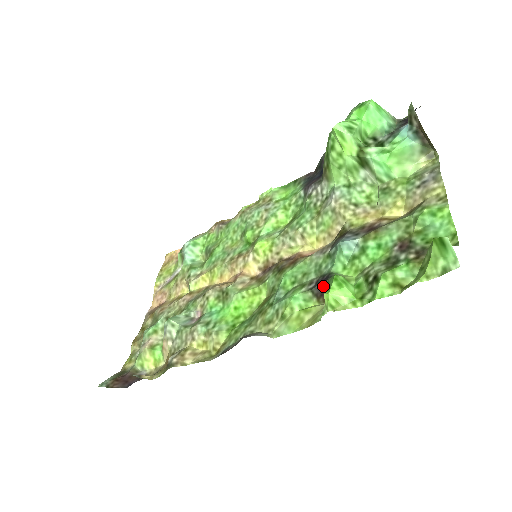
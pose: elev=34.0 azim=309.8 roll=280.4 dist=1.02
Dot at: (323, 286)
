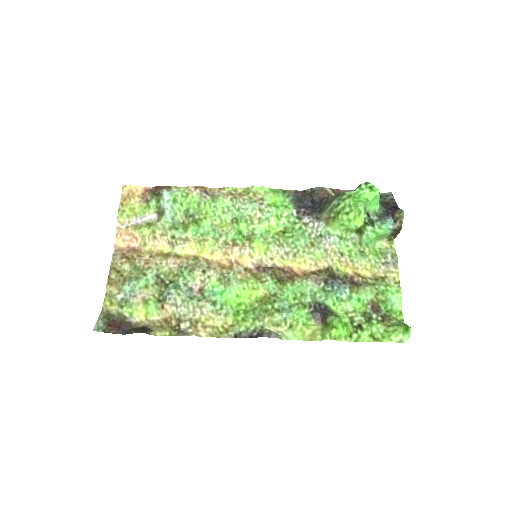
Dot at: (322, 315)
